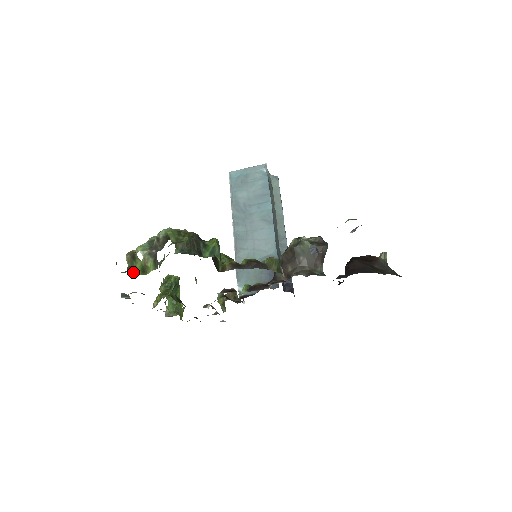
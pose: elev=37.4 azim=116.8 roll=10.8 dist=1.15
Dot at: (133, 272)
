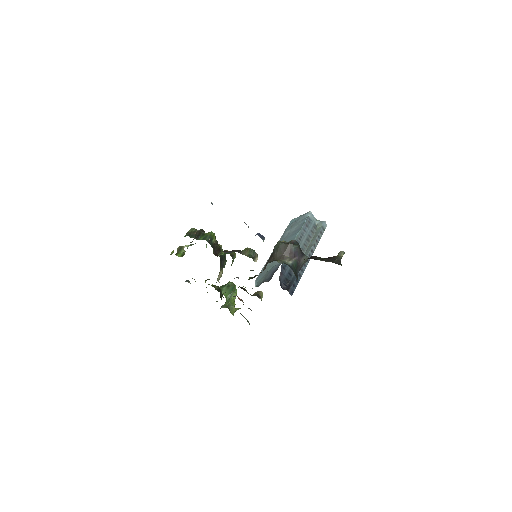
Dot at: (177, 255)
